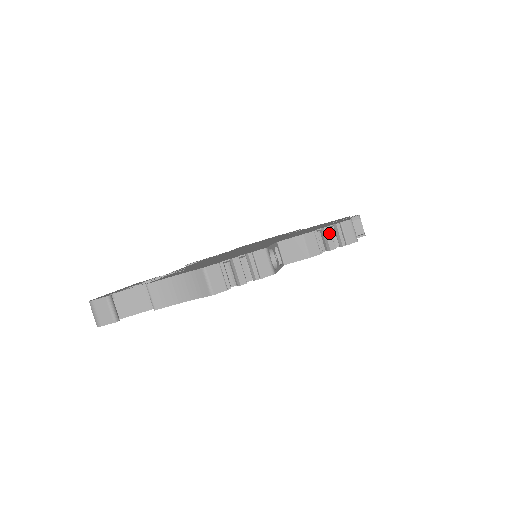
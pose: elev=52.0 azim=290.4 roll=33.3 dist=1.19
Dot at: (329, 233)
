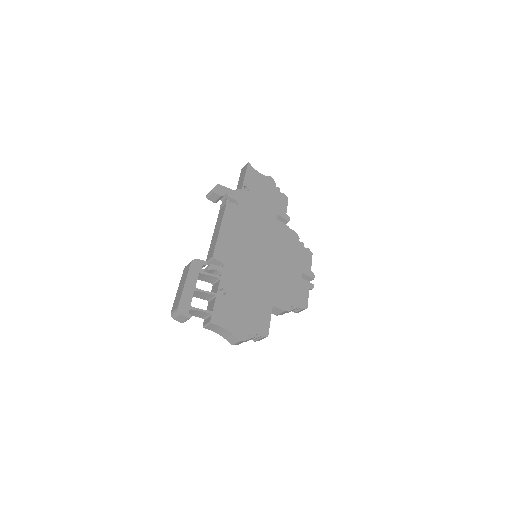
Dot at: occluded
